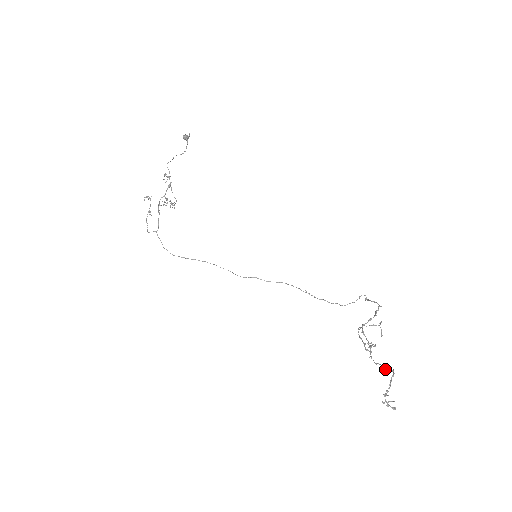
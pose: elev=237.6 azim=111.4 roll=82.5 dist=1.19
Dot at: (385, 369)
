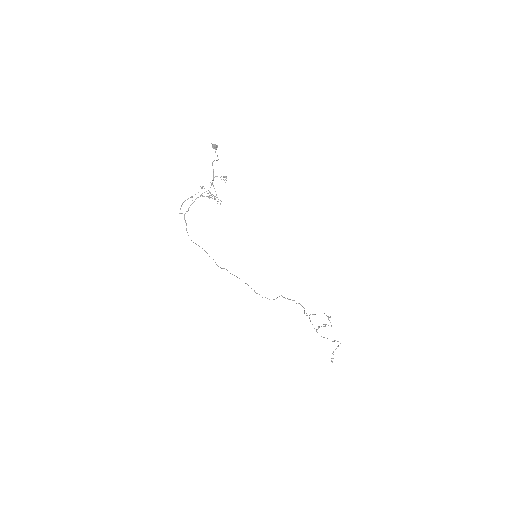
Dot at: occluded
